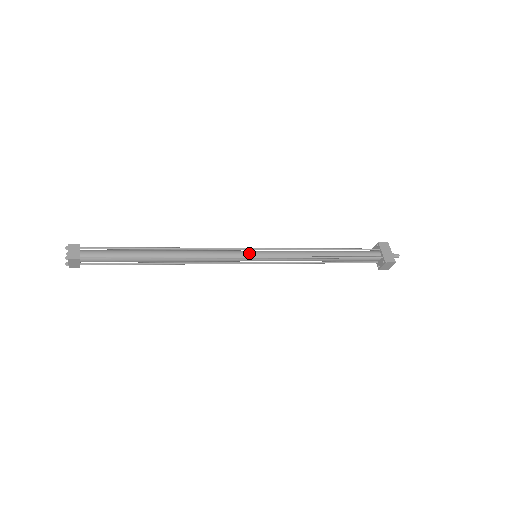
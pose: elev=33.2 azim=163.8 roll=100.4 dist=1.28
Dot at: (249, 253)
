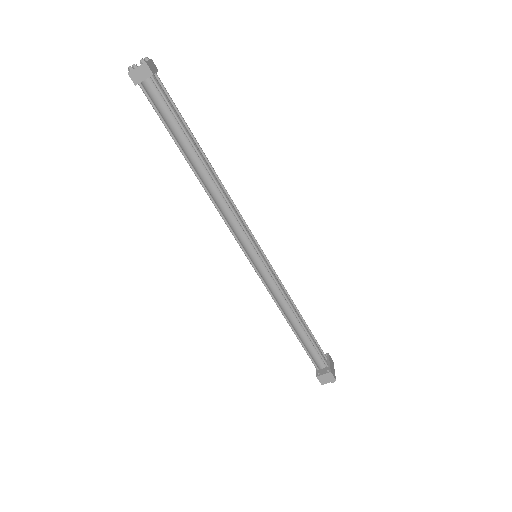
Dot at: (257, 246)
